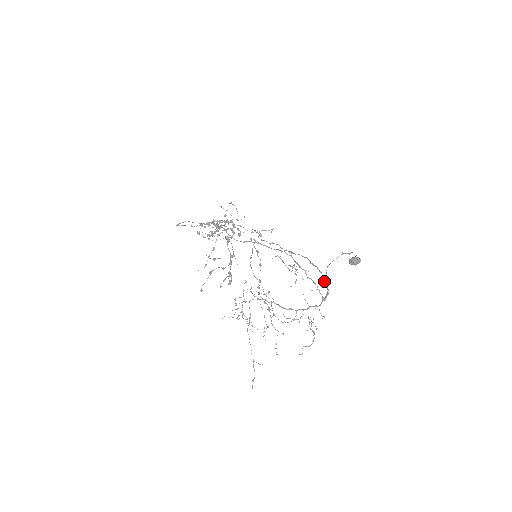
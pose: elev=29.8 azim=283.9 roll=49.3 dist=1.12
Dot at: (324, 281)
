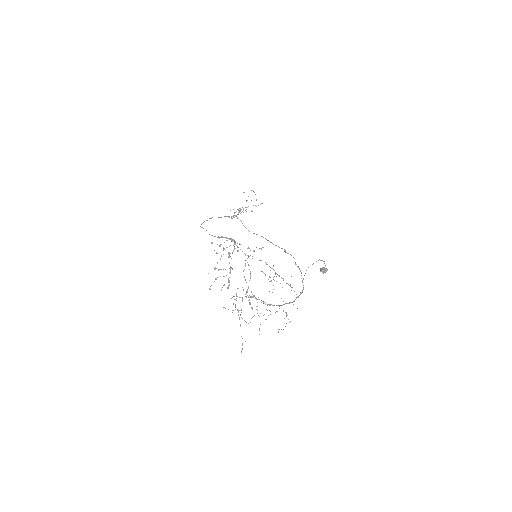
Dot at: (302, 281)
